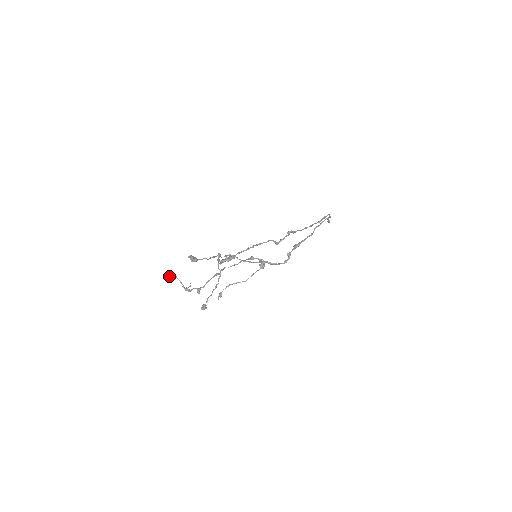
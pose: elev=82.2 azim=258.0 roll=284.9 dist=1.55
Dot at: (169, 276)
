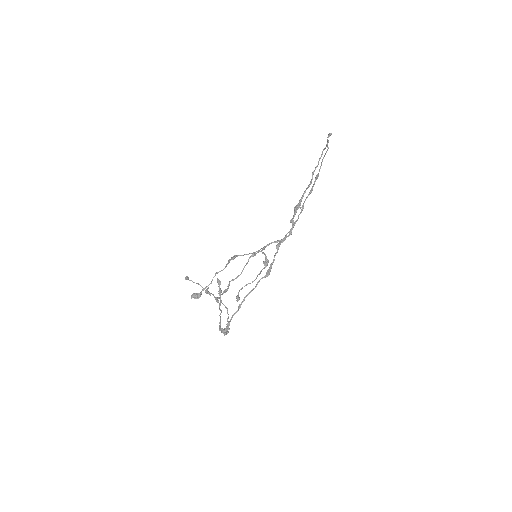
Dot at: occluded
